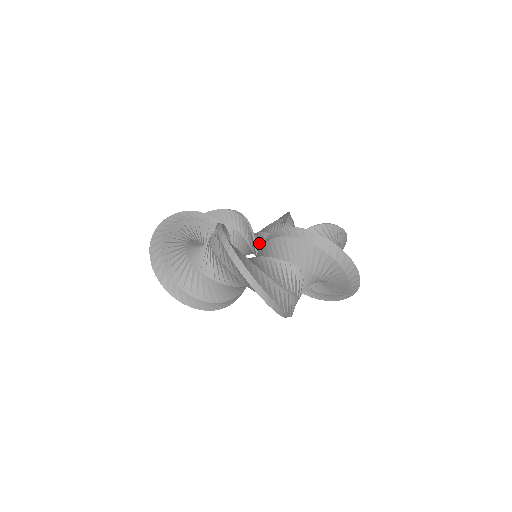
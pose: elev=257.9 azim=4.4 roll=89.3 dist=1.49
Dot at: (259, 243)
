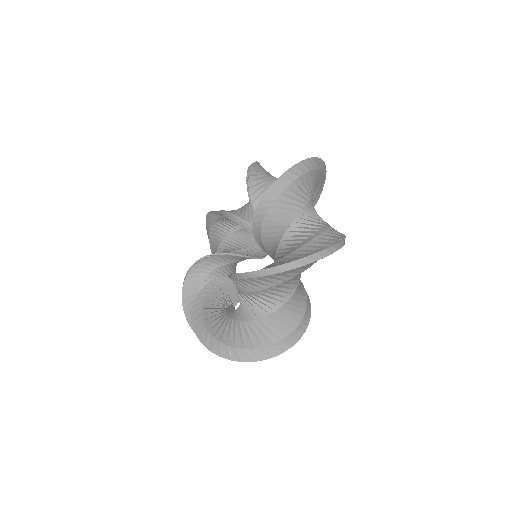
Dot at: (234, 252)
